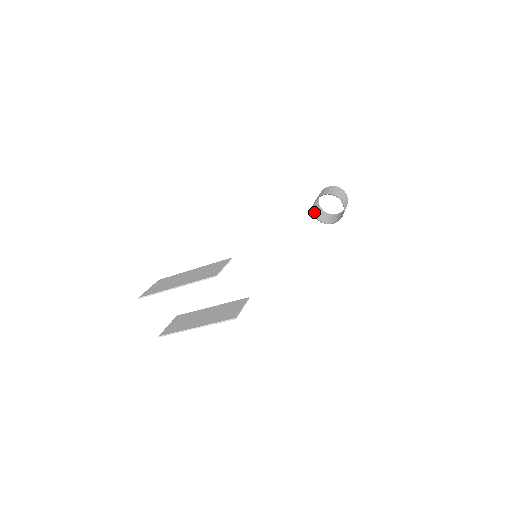
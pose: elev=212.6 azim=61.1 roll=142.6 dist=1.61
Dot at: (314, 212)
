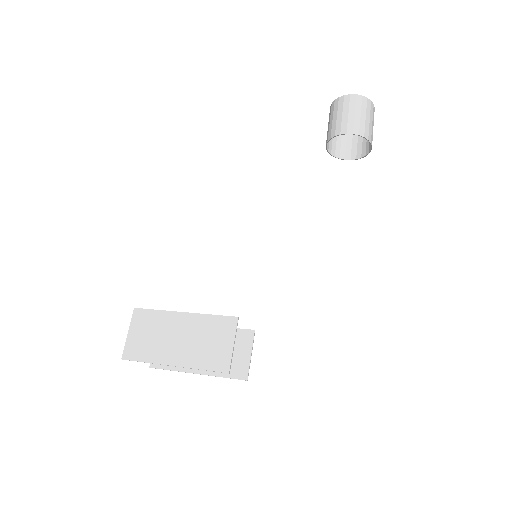
Dot at: (326, 144)
